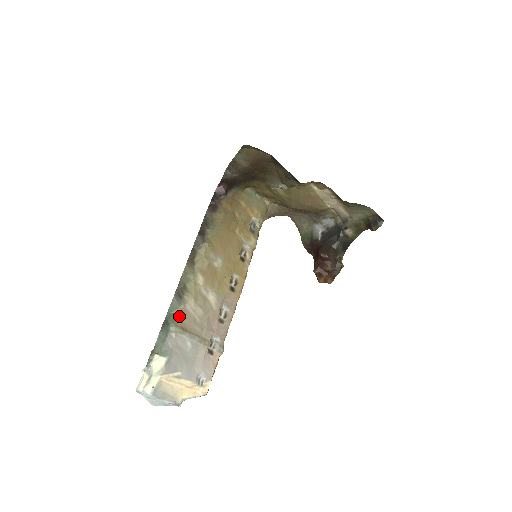
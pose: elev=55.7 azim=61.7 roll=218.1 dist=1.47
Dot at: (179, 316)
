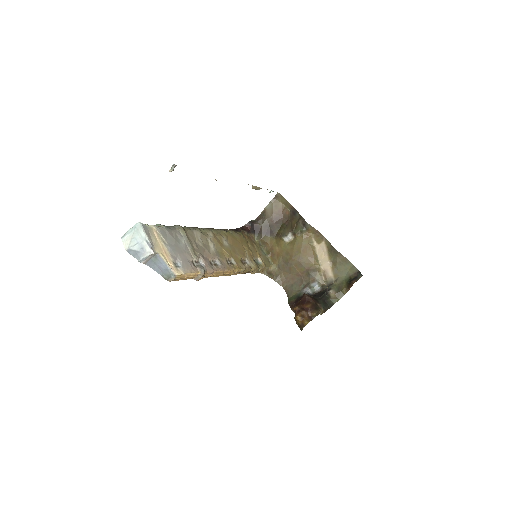
Dot at: (186, 229)
